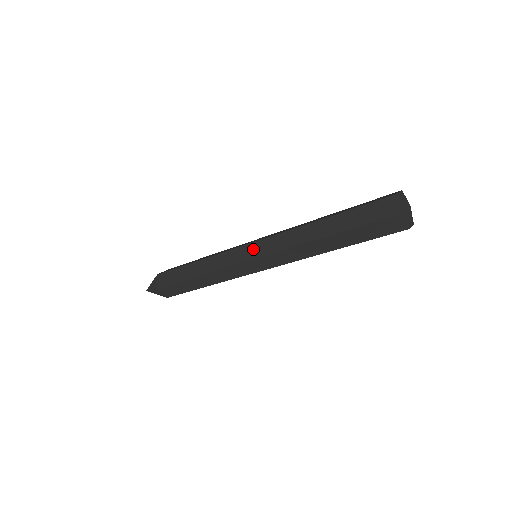
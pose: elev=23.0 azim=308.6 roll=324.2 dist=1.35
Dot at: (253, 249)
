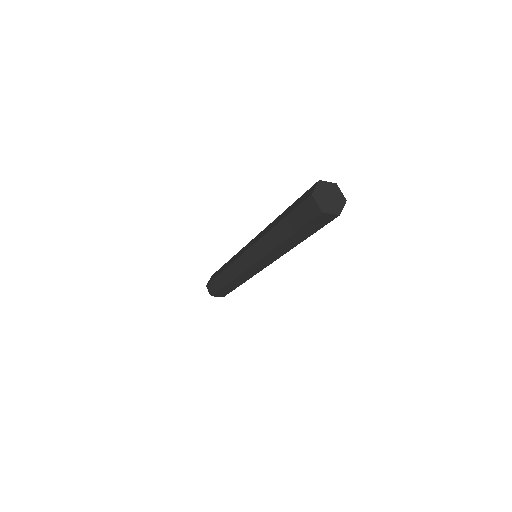
Dot at: (249, 245)
